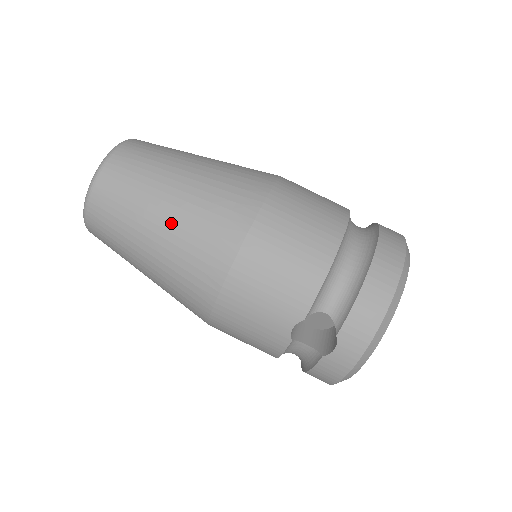
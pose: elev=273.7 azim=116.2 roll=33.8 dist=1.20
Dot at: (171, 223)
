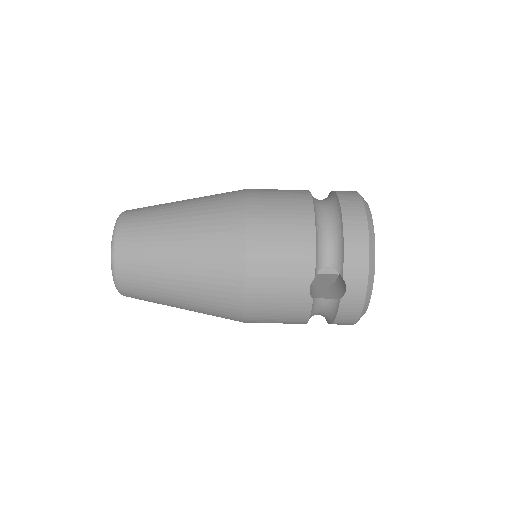
Dot at: (186, 254)
